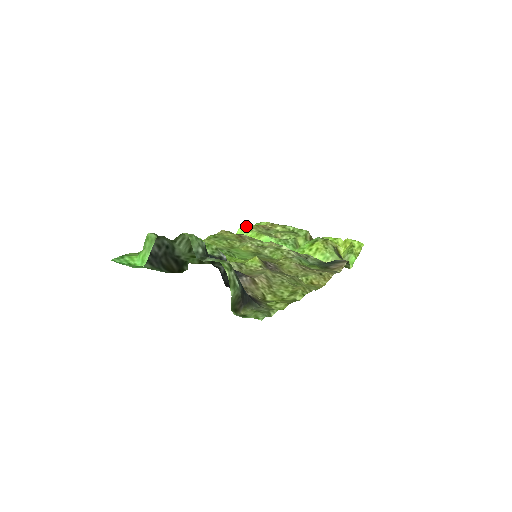
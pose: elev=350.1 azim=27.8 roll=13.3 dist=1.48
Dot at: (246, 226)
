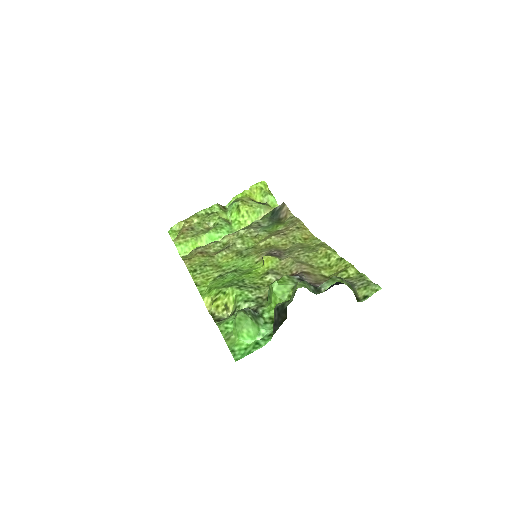
Dot at: (178, 241)
